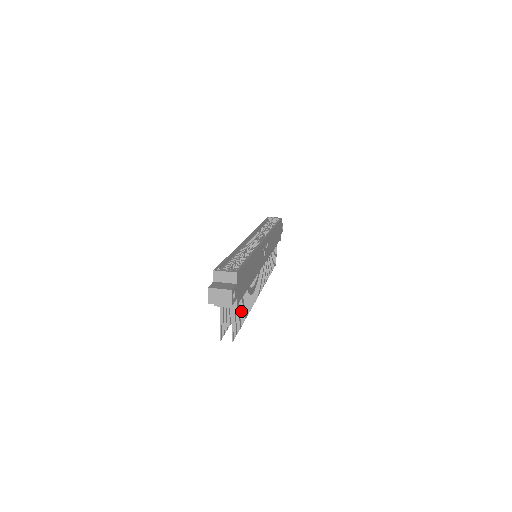
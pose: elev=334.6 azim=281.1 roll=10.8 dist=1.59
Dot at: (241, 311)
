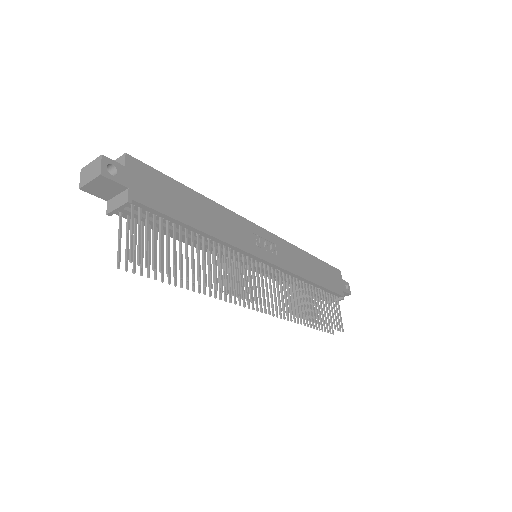
Dot at: (173, 252)
